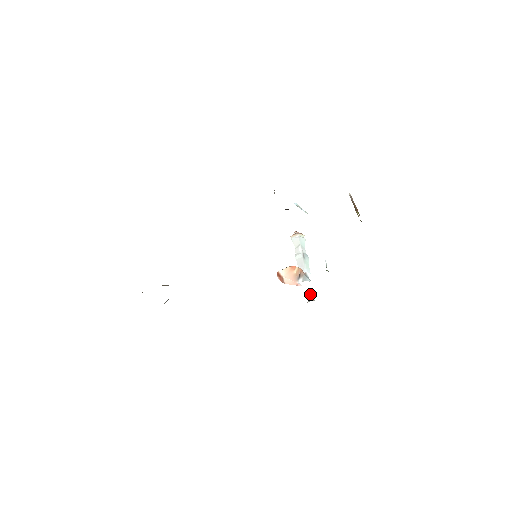
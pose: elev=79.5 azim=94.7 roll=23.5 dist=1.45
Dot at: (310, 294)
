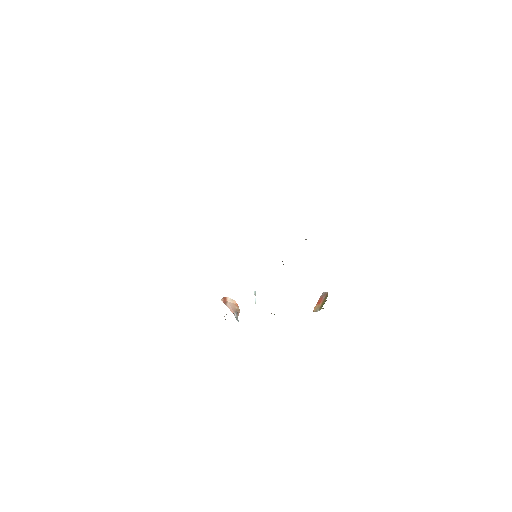
Dot at: occluded
